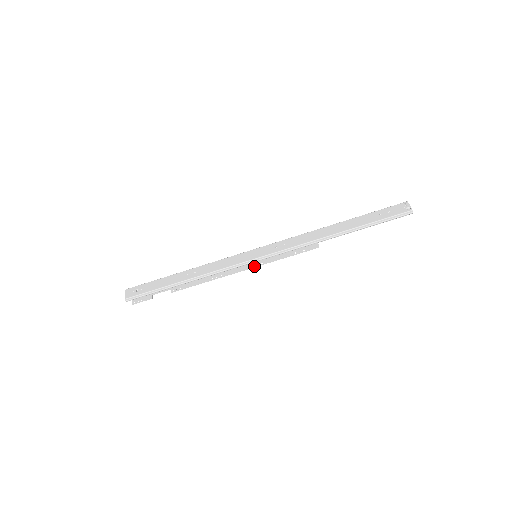
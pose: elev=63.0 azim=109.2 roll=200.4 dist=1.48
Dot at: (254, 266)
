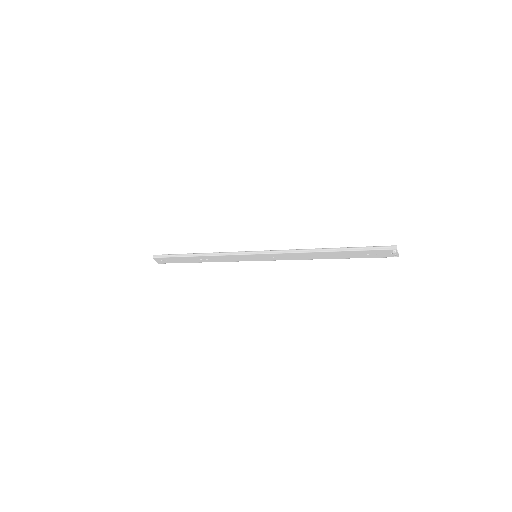
Dot at: occluded
